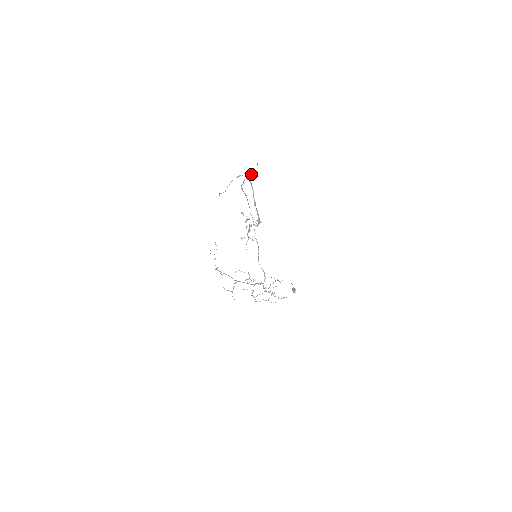
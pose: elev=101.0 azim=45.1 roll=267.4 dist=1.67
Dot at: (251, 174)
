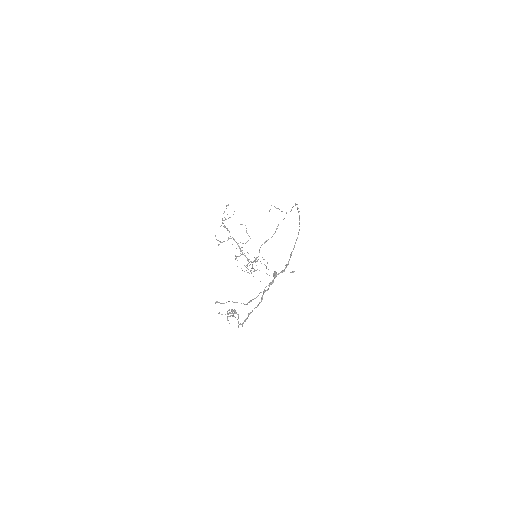
Dot at: occluded
